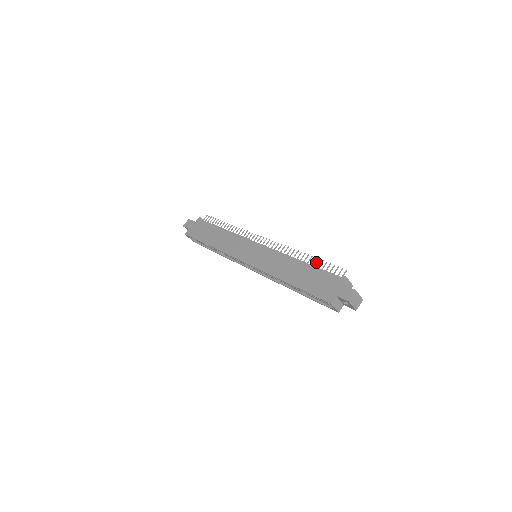
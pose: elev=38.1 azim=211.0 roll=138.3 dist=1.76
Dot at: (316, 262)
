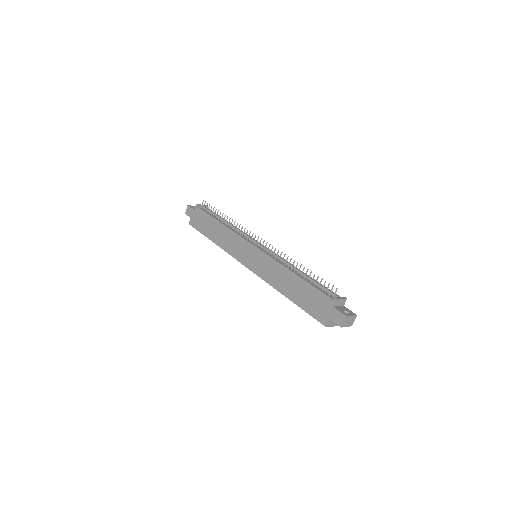
Dot at: (309, 275)
